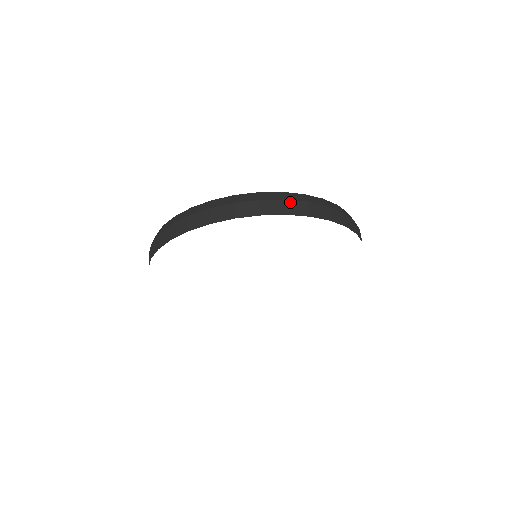
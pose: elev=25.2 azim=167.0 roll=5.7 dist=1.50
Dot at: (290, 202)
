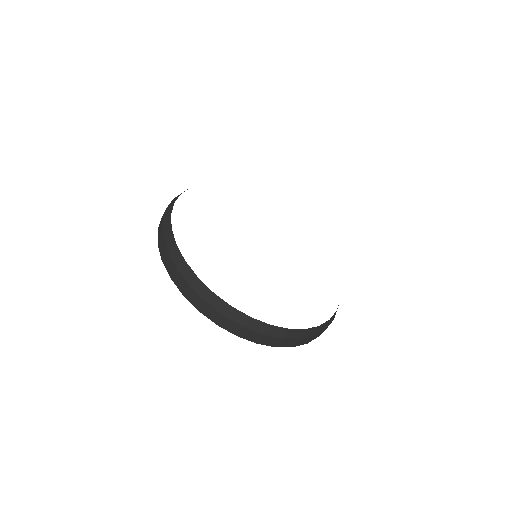
Dot at: (178, 272)
